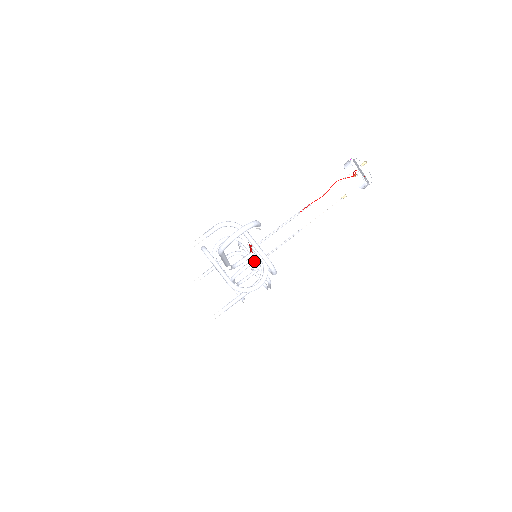
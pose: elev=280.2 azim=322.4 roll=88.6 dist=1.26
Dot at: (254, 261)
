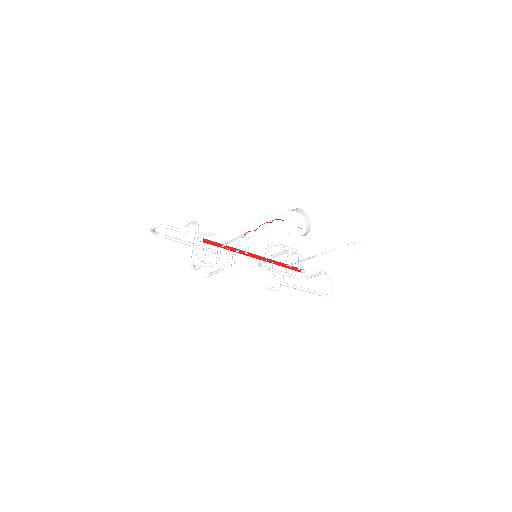
Dot at: occluded
